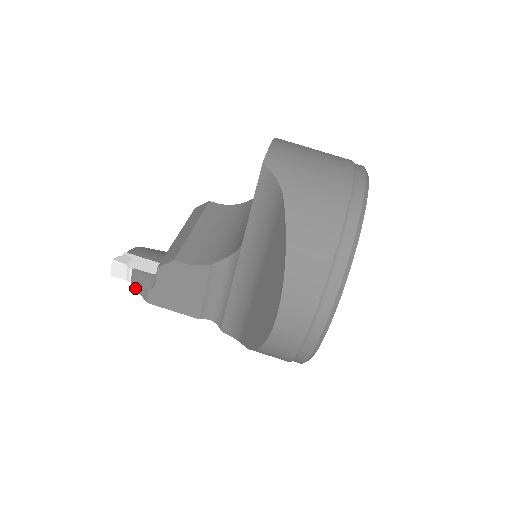
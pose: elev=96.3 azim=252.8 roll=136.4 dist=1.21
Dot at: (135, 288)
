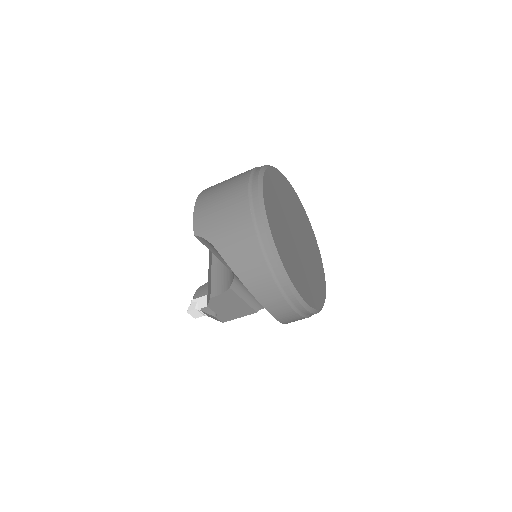
Dot at: occluded
